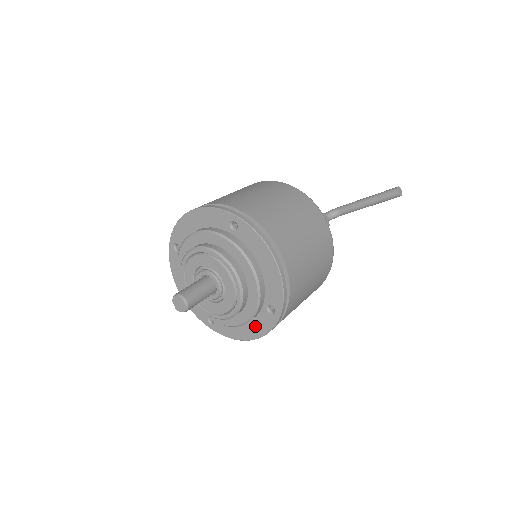
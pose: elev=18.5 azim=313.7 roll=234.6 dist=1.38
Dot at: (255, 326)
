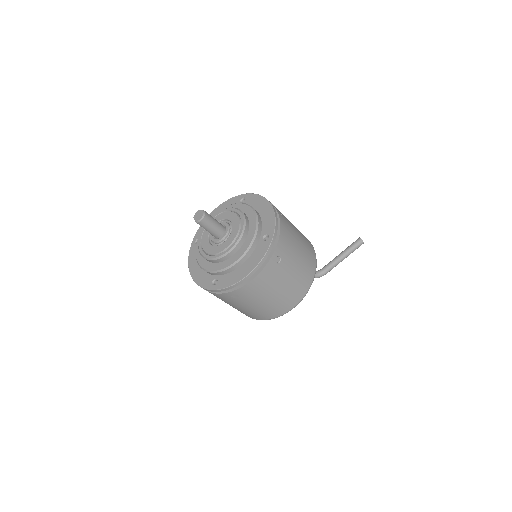
Dot at: (252, 259)
